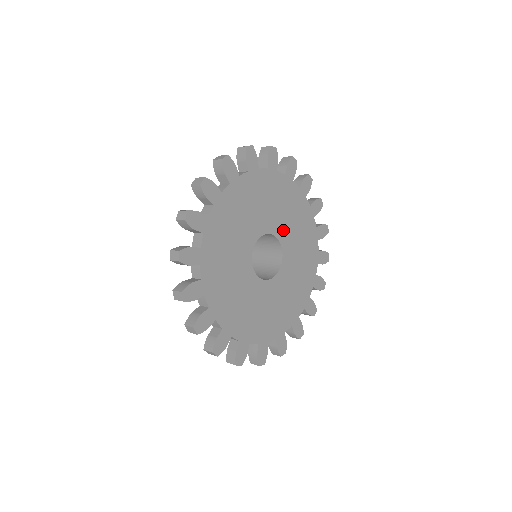
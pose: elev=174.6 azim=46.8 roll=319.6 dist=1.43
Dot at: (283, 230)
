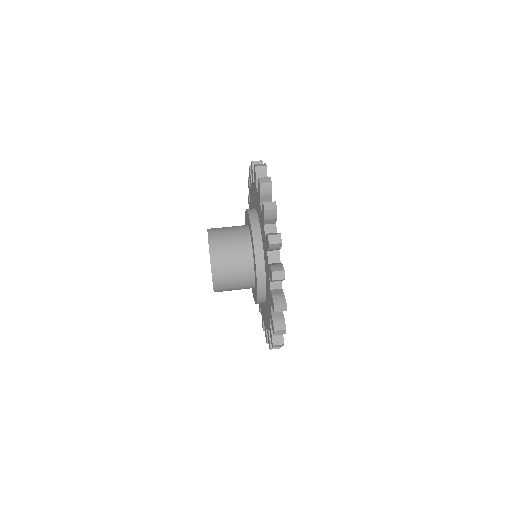
Dot at: occluded
